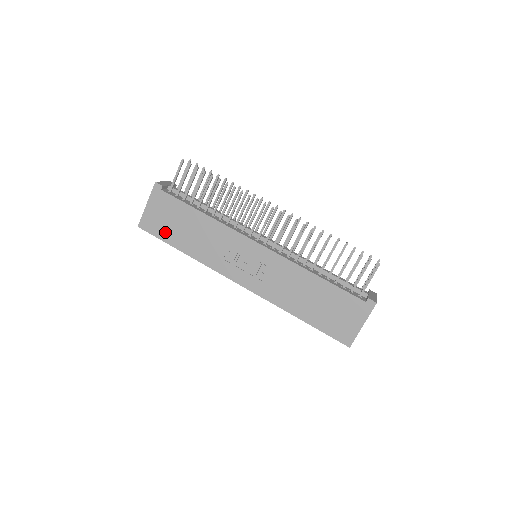
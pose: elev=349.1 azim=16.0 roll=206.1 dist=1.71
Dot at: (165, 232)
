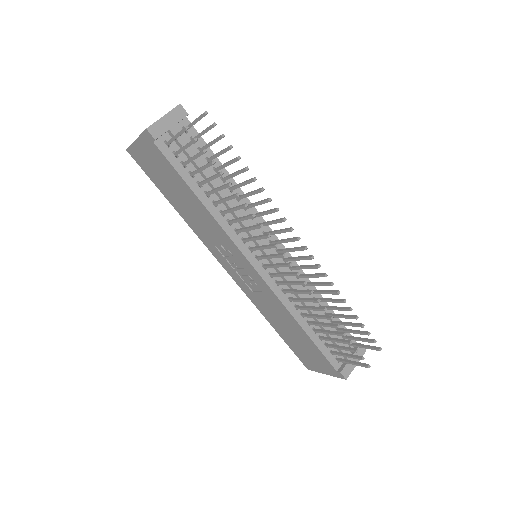
Dot at: (156, 179)
